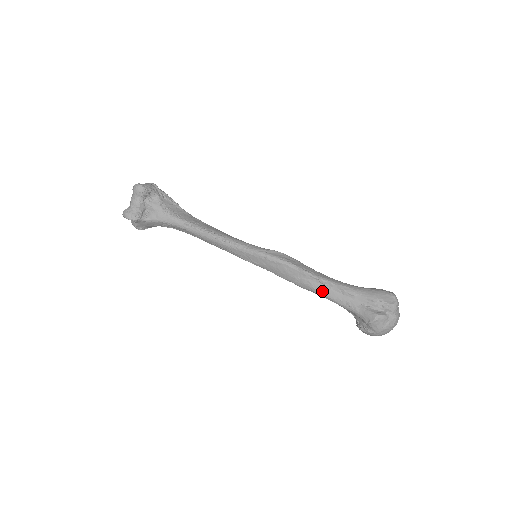
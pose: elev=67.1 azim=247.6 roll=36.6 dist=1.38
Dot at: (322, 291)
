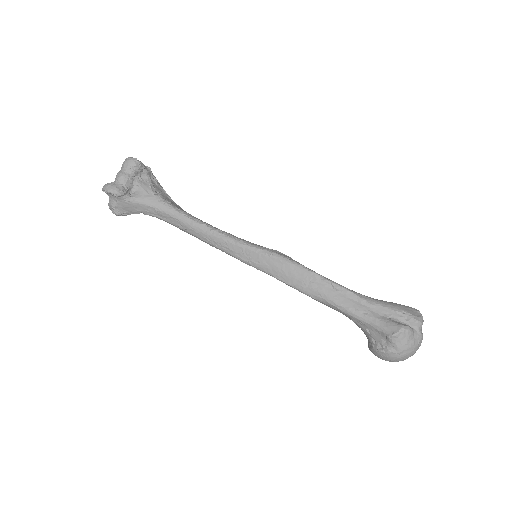
Dot at: (335, 298)
